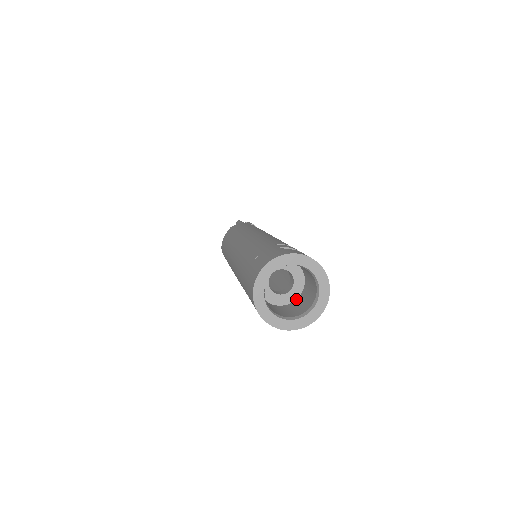
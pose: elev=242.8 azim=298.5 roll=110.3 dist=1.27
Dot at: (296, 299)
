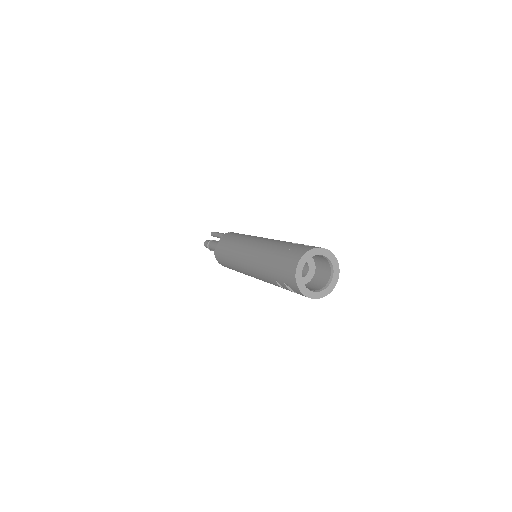
Dot at: (310, 281)
